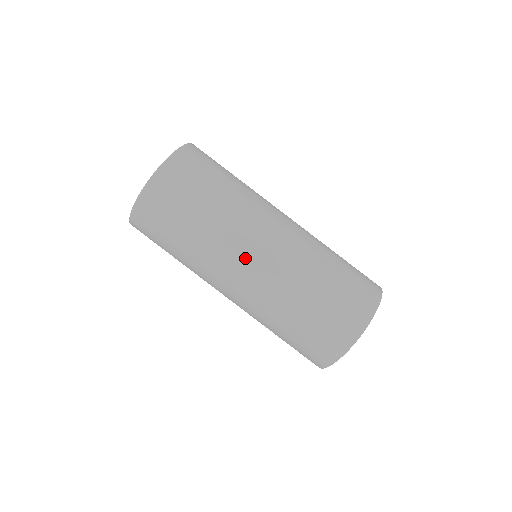
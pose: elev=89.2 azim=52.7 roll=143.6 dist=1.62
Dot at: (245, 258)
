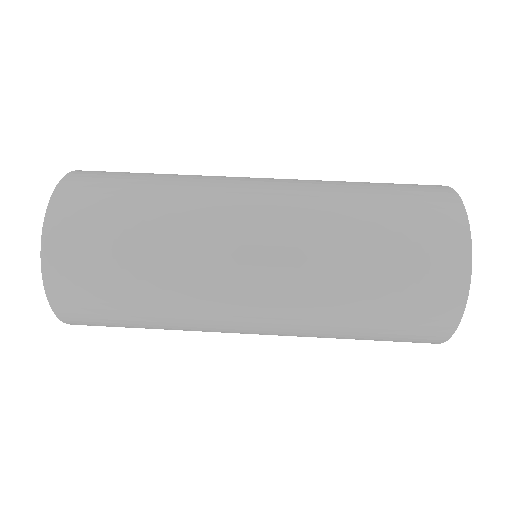
Dot at: (239, 300)
